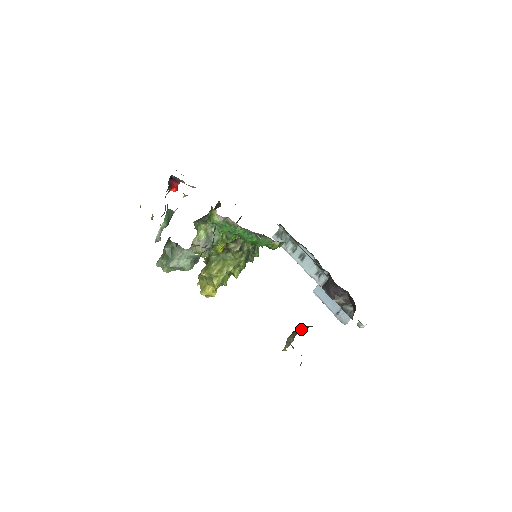
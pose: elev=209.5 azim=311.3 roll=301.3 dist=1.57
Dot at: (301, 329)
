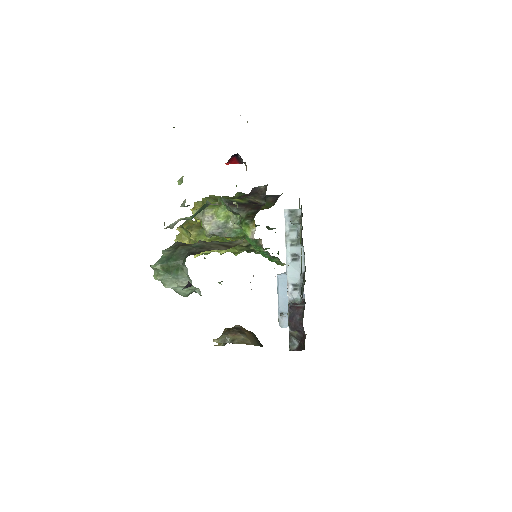
Dot at: (243, 338)
